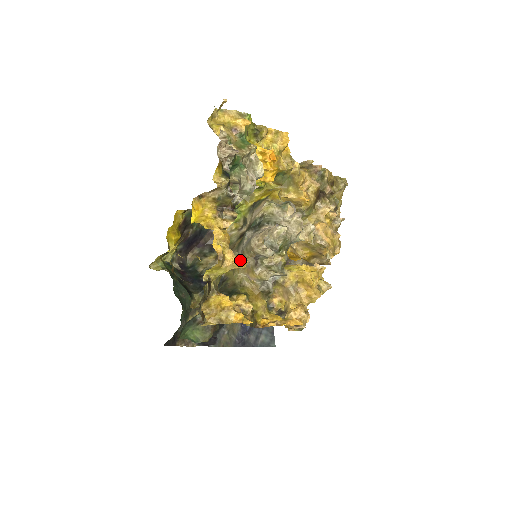
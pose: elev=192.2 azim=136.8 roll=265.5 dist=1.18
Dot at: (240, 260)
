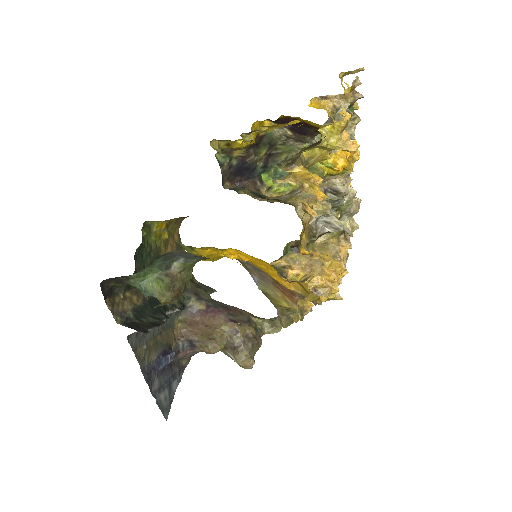
Dot at: (353, 144)
